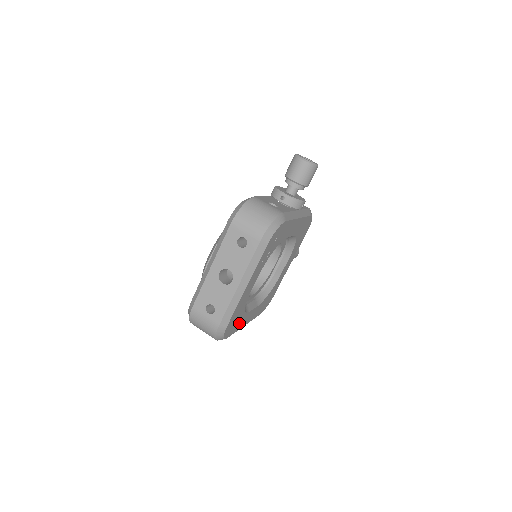
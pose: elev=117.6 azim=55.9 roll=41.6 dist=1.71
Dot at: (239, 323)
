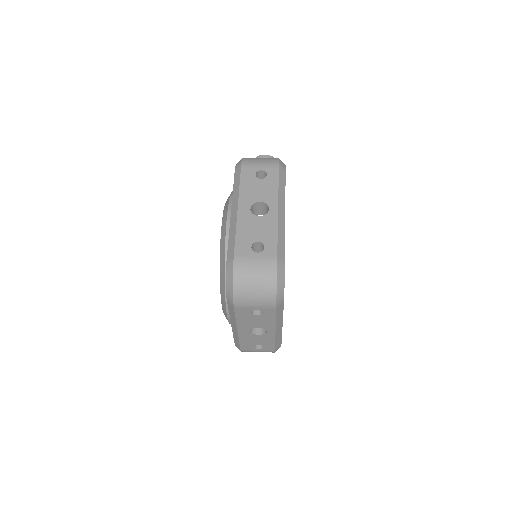
Dot at: occluded
